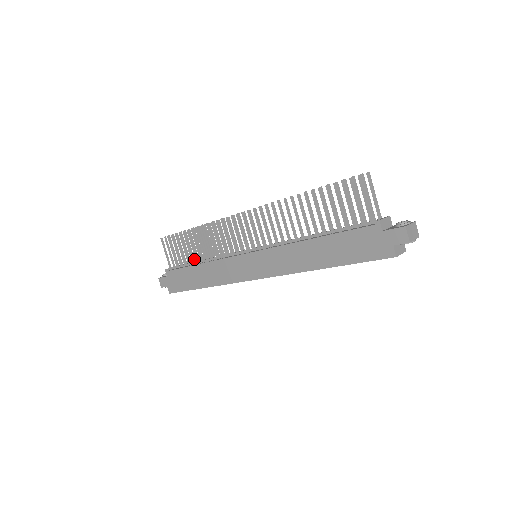
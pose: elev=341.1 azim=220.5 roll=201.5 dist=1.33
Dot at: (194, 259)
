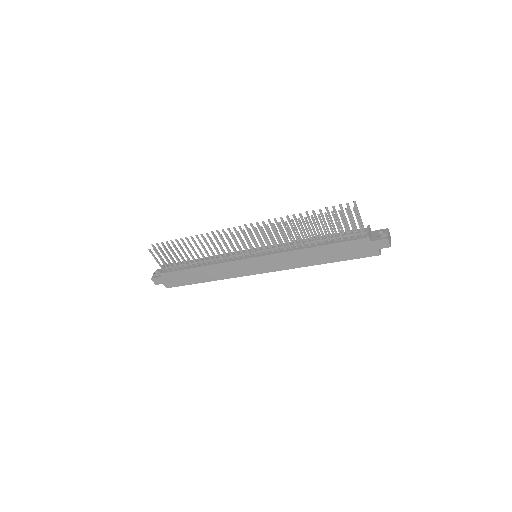
Dot at: (191, 262)
